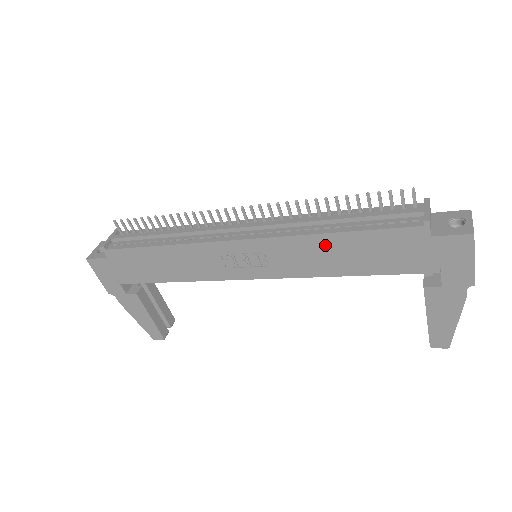
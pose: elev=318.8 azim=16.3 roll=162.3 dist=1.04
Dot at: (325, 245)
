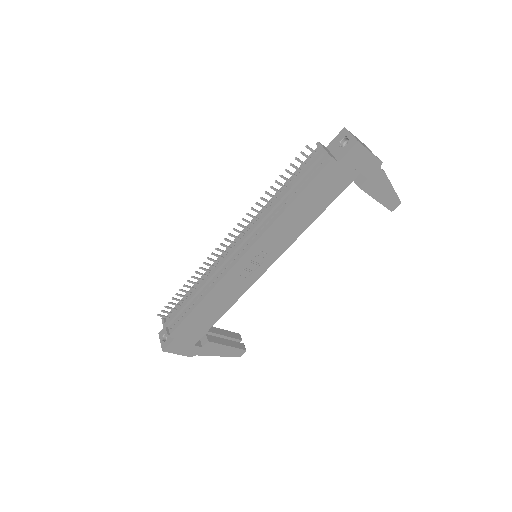
Dot at: (289, 217)
